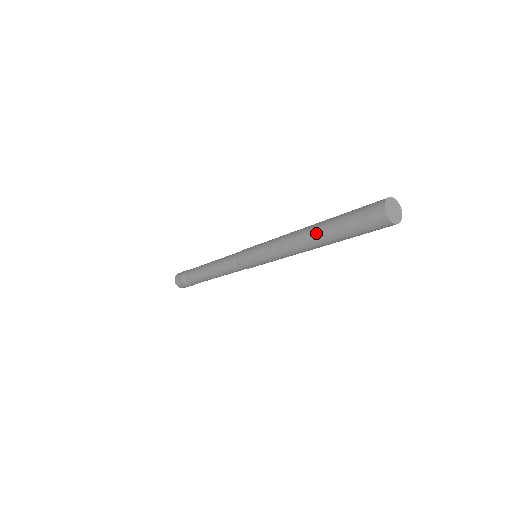
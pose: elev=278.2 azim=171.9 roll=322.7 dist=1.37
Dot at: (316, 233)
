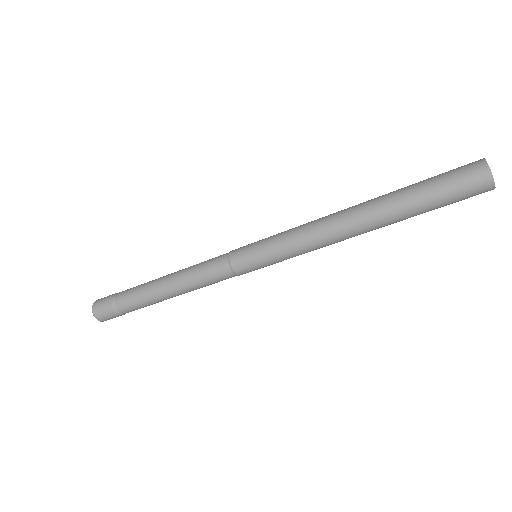
Dot at: (383, 223)
